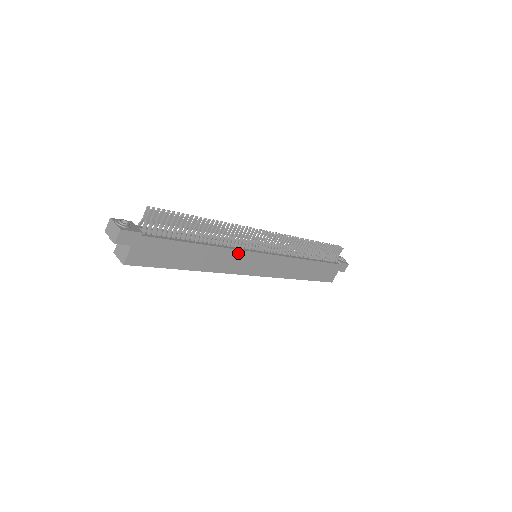
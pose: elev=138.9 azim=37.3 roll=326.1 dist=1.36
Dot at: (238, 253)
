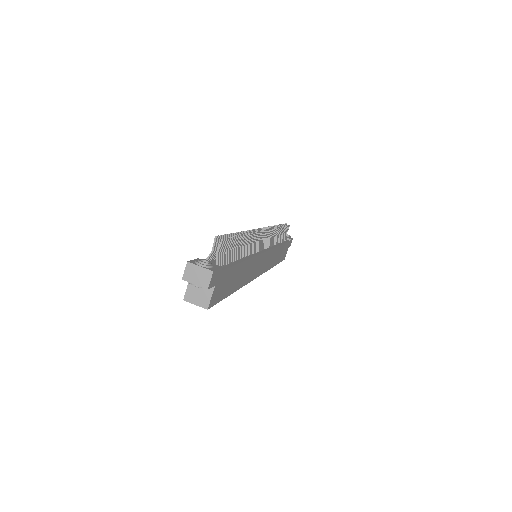
Dot at: (257, 258)
